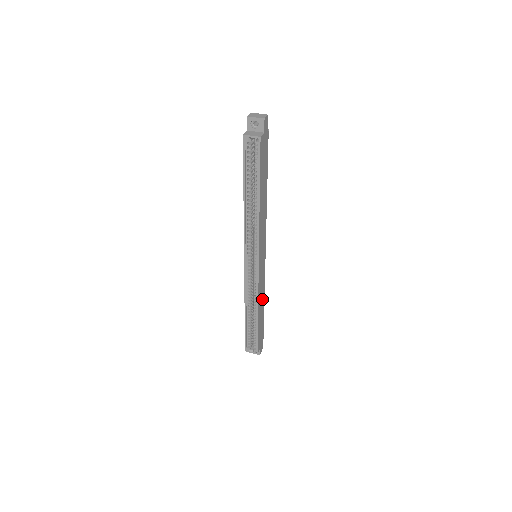
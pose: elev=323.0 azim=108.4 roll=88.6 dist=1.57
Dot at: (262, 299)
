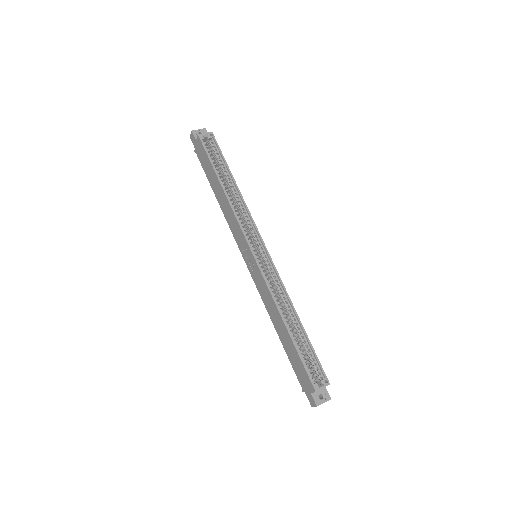
Dot at: occluded
